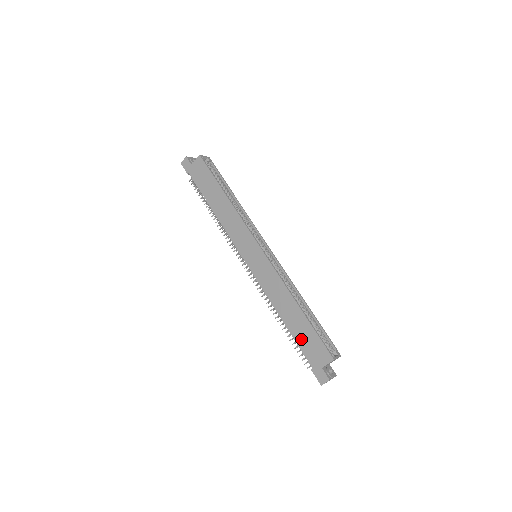
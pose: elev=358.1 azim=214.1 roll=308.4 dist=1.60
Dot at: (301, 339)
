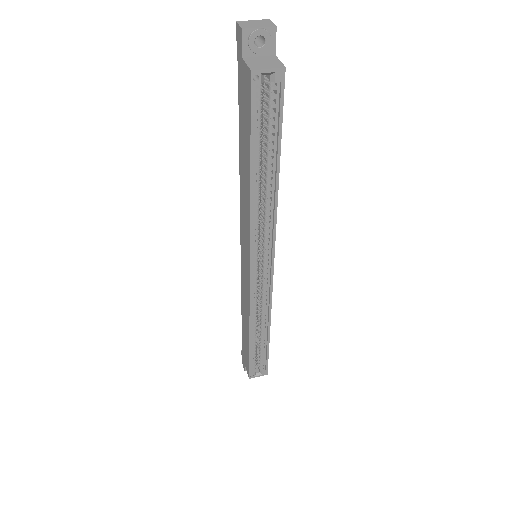
Dot at: (243, 340)
